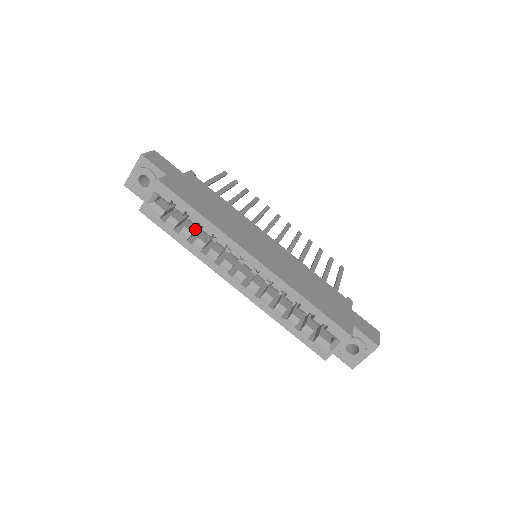
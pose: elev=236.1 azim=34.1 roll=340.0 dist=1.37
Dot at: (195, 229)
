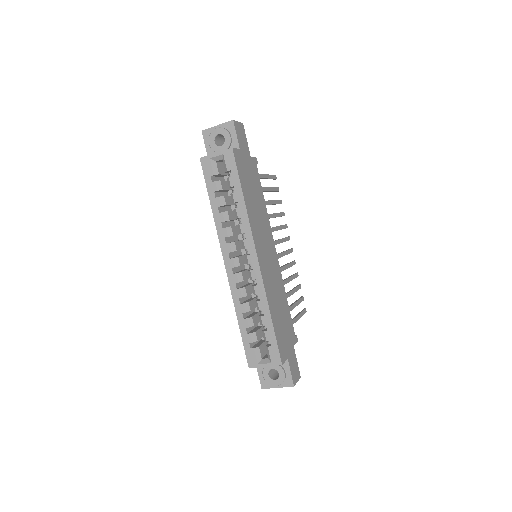
Dot at: (229, 203)
